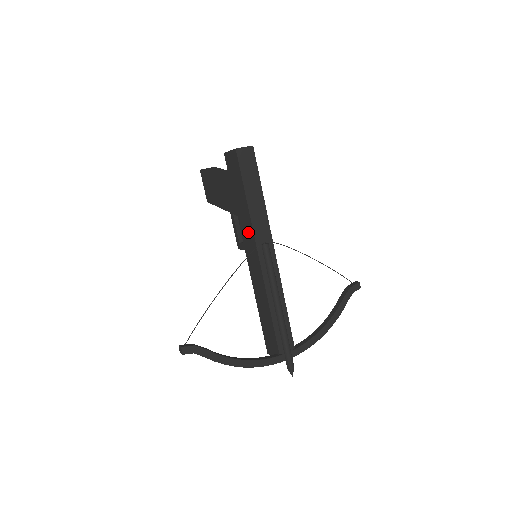
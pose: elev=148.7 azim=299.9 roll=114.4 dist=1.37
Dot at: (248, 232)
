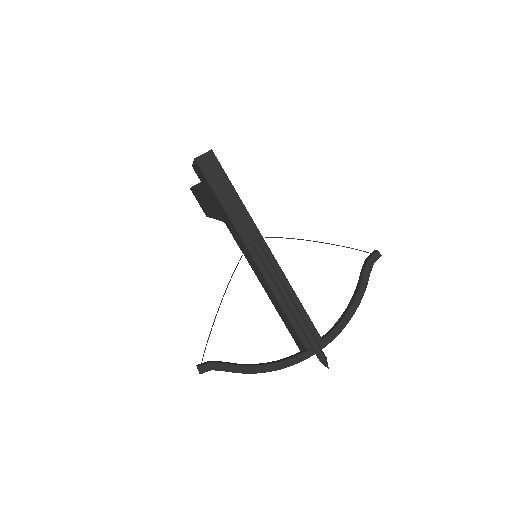
Dot at: (236, 235)
